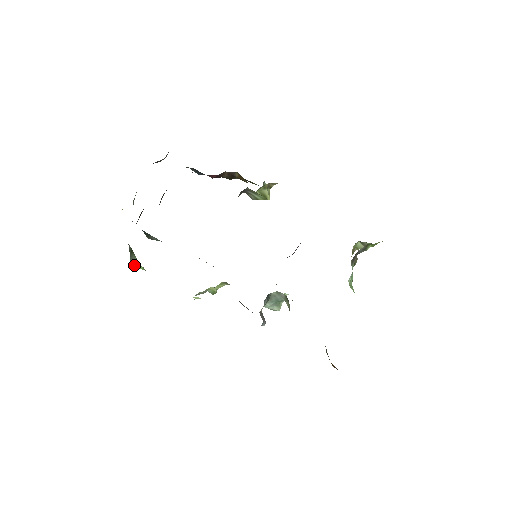
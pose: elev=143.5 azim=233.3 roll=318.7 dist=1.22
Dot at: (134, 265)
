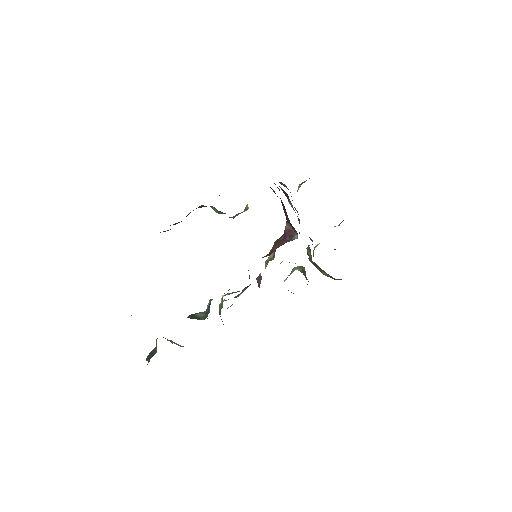
Dot at: occluded
